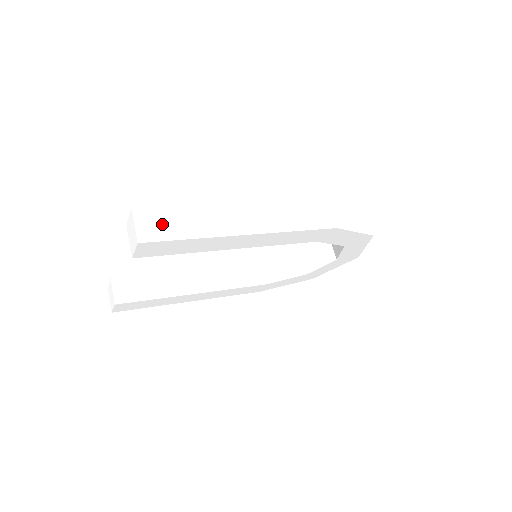
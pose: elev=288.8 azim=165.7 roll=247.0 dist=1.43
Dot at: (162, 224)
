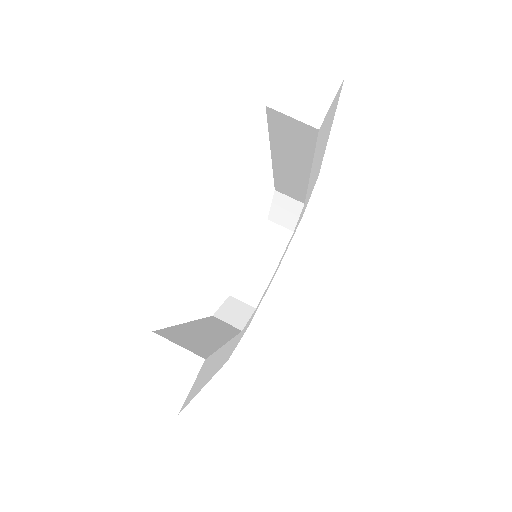
Dot at: occluded
